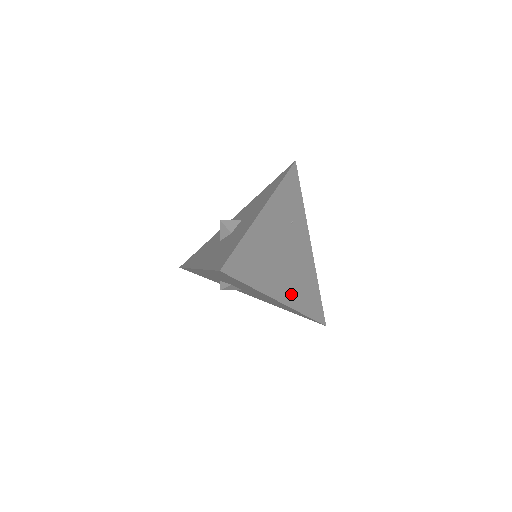
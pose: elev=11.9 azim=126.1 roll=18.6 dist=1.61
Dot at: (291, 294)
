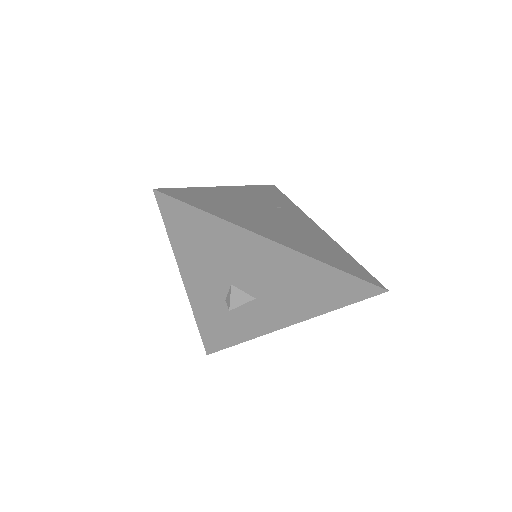
Dot at: (295, 244)
